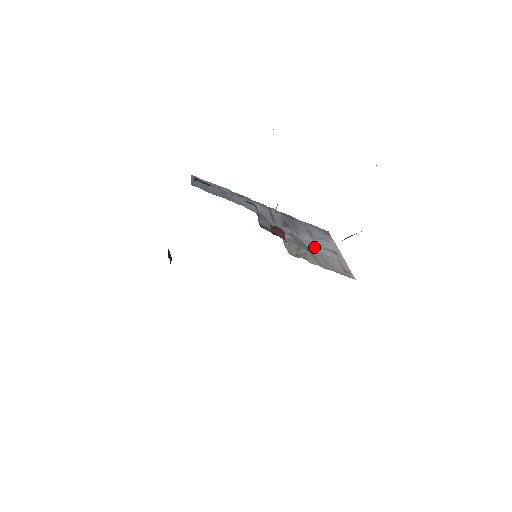
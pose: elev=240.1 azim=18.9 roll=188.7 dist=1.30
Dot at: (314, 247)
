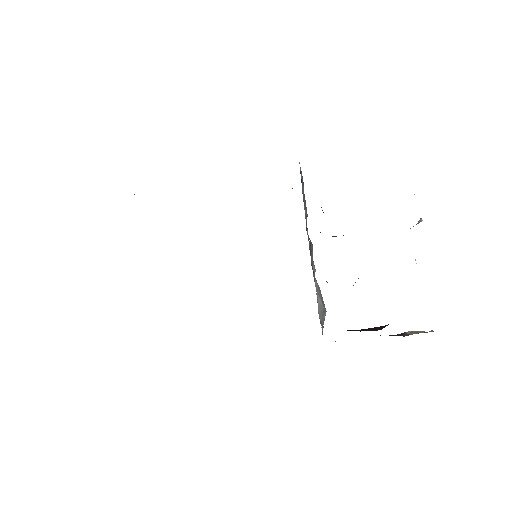
Dot at: occluded
